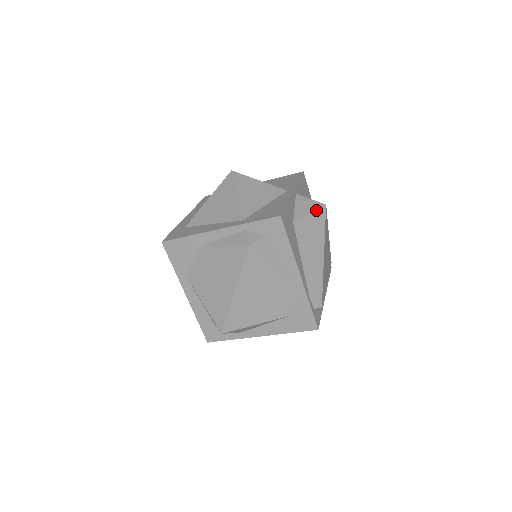
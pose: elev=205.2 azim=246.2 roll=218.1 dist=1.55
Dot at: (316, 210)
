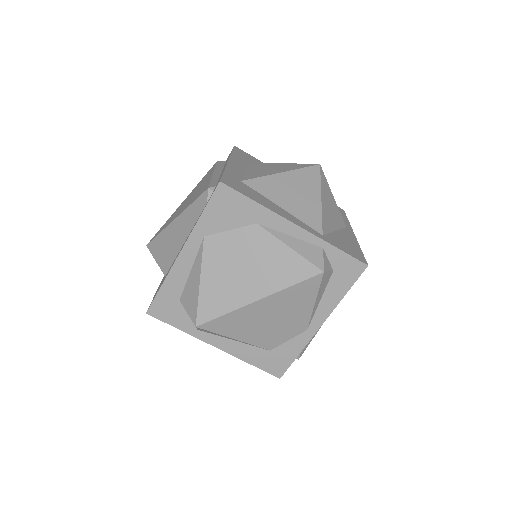
Dot at: occluded
